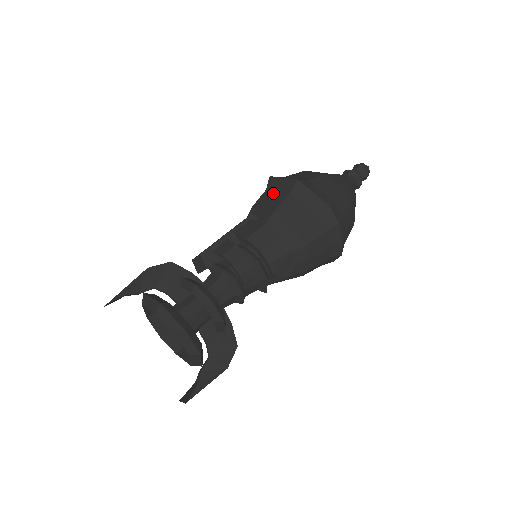
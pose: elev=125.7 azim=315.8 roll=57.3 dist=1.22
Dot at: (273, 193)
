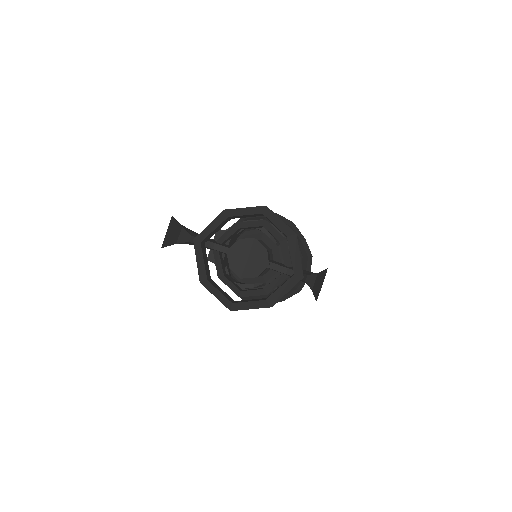
Dot at: occluded
